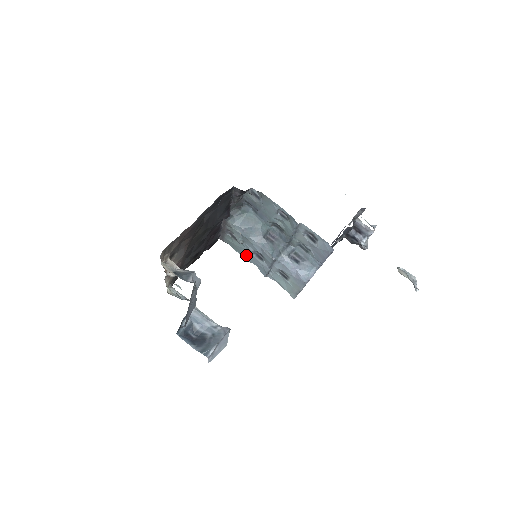
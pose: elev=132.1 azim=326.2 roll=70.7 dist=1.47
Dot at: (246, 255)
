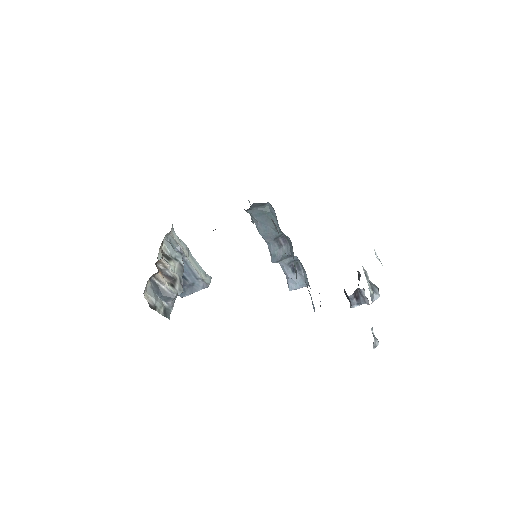
Dot at: occluded
